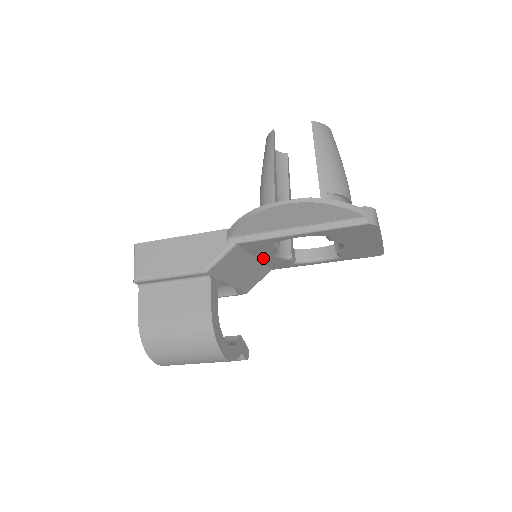
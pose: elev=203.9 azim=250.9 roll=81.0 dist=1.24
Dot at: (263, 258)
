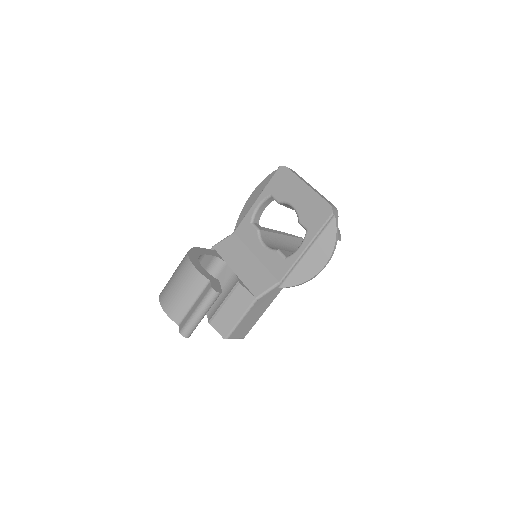
Dot at: (259, 255)
